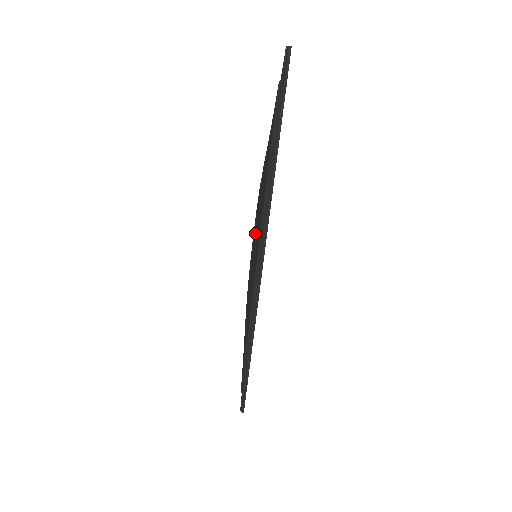
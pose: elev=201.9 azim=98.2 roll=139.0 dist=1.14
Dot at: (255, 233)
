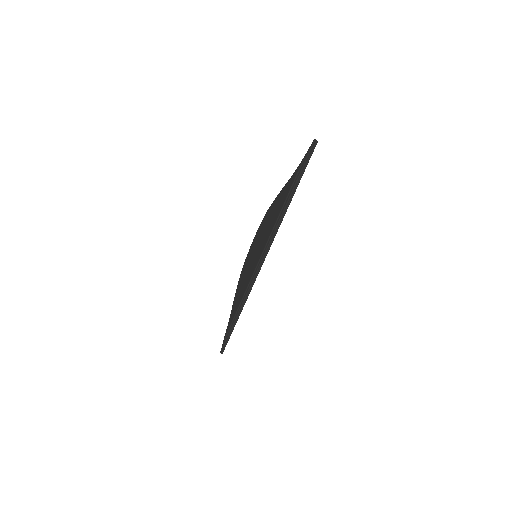
Dot at: (257, 239)
